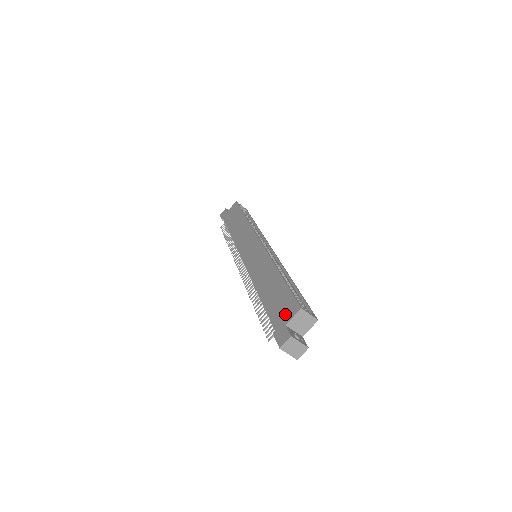
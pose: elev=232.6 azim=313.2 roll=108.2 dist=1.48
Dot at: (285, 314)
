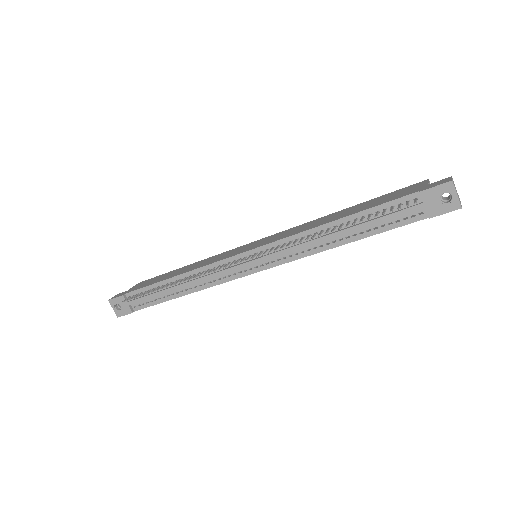
Dot at: (413, 188)
